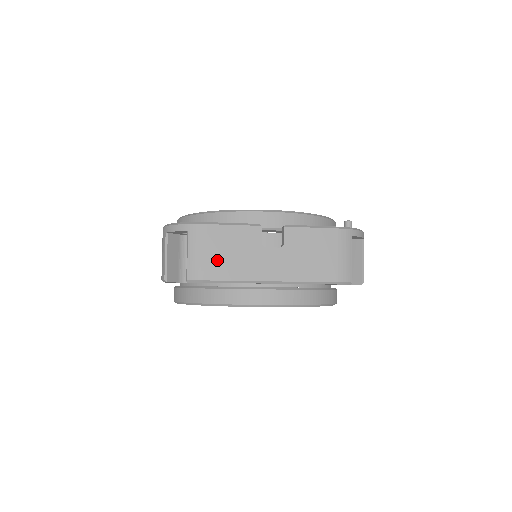
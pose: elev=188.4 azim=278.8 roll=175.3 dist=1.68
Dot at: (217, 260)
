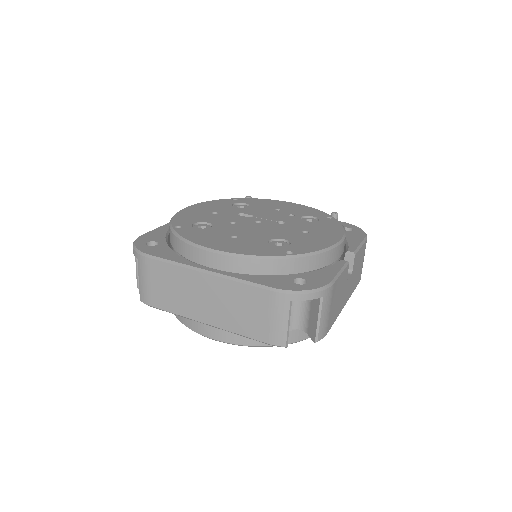
Dot at: (333, 311)
